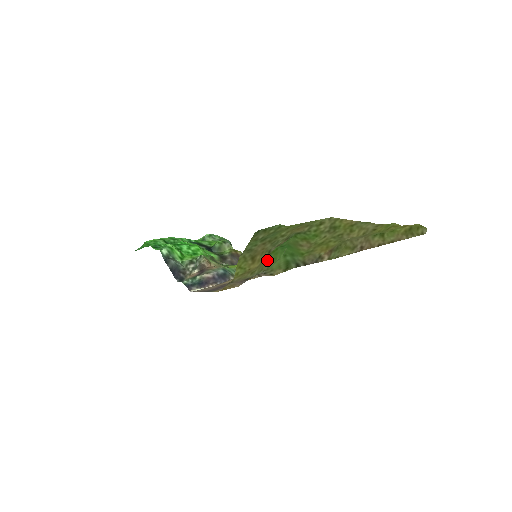
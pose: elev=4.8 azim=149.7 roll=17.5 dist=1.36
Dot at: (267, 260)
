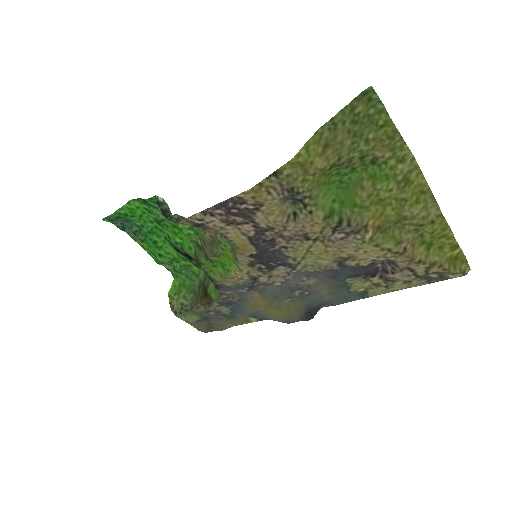
Dot at: (319, 187)
